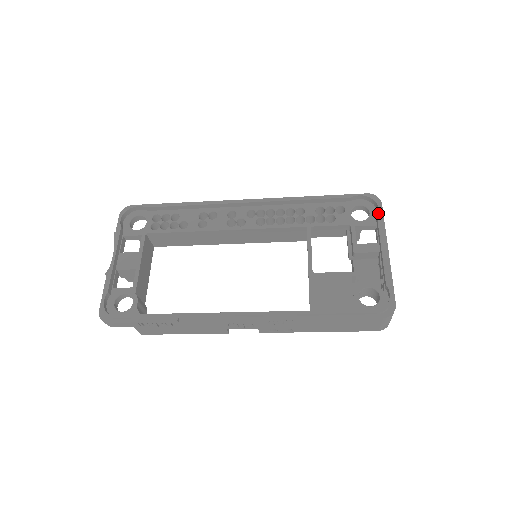
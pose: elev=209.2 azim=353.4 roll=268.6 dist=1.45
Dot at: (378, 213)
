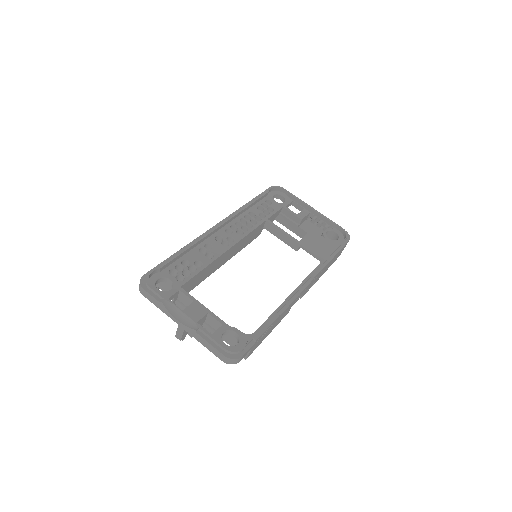
Dot at: (290, 193)
